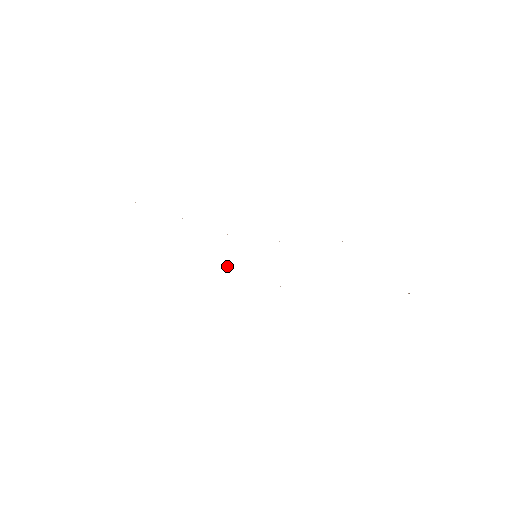
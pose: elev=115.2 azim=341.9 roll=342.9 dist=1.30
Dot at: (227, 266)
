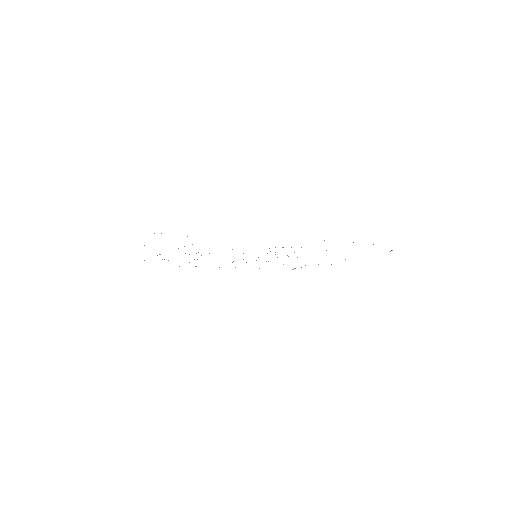
Dot at: occluded
